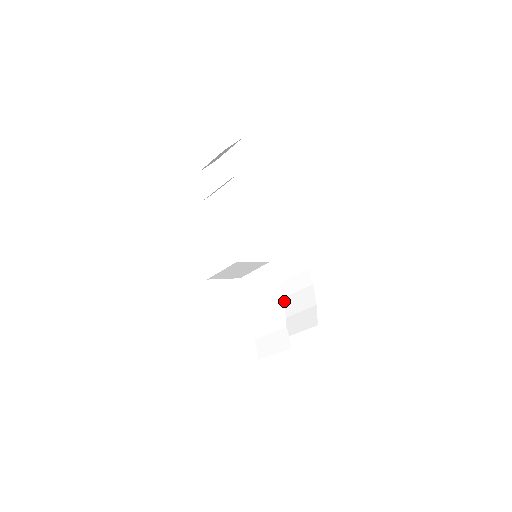
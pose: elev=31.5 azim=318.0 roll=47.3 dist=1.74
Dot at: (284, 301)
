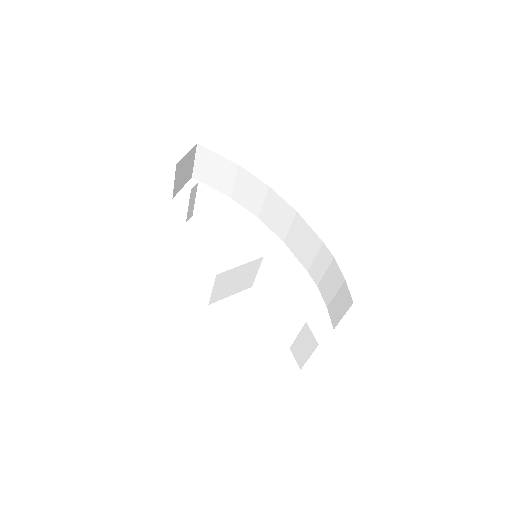
Dot at: (319, 289)
